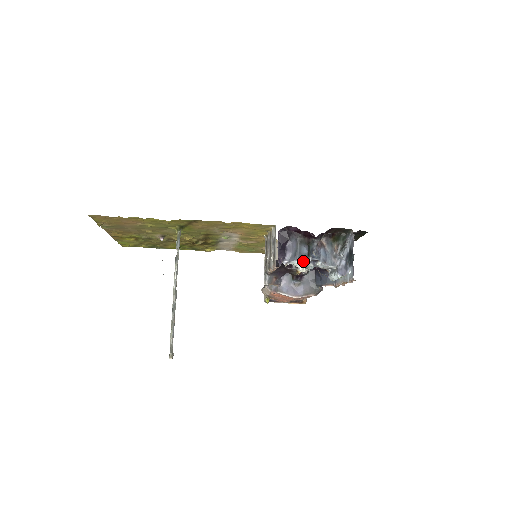
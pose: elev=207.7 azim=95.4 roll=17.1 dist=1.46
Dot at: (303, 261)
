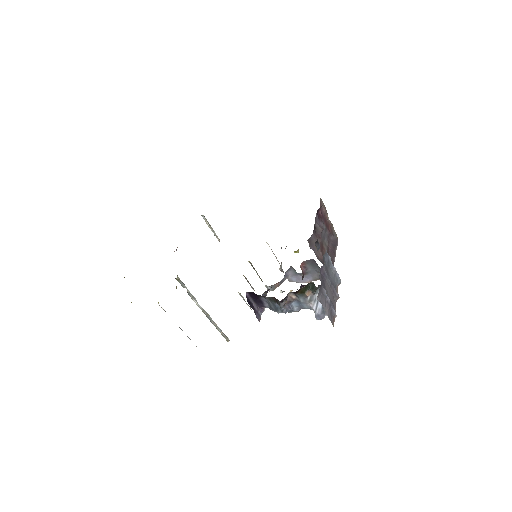
Dot at: occluded
